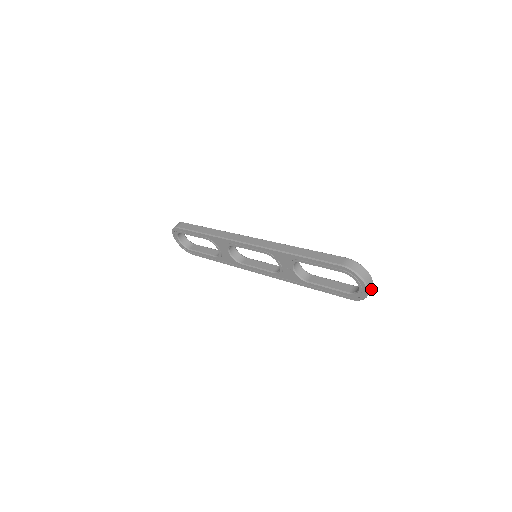
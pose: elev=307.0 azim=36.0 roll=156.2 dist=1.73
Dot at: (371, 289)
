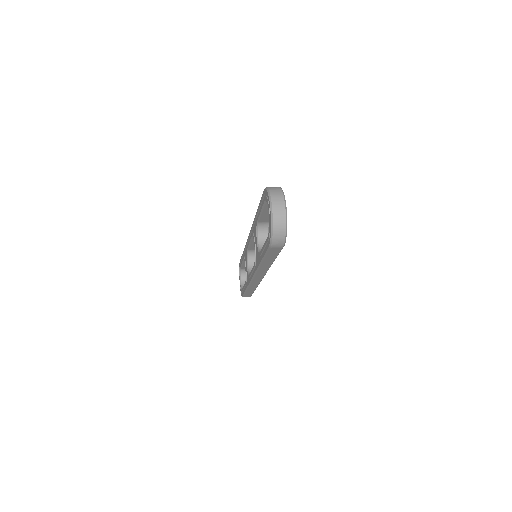
Dot at: (282, 219)
